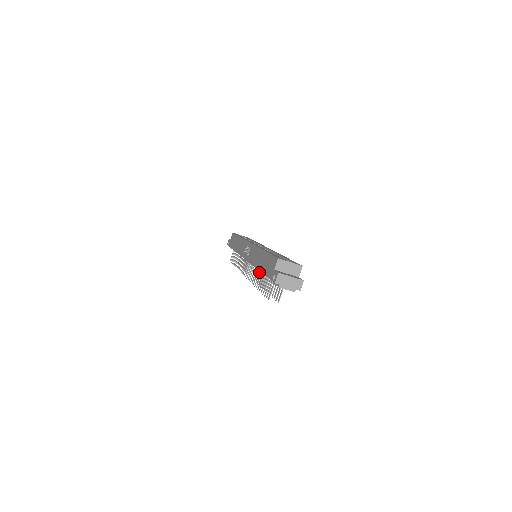
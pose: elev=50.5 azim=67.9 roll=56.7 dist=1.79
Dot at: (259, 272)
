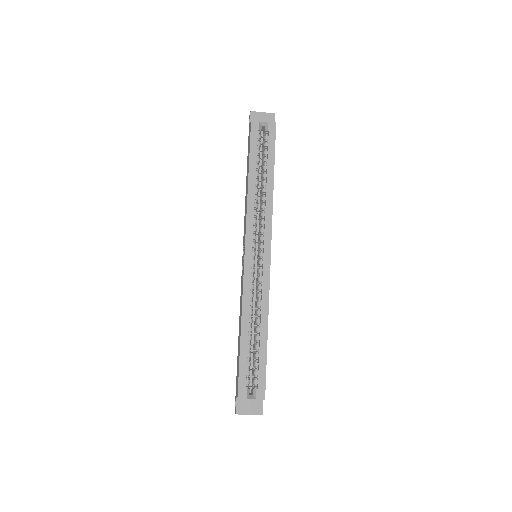
Dot at: occluded
